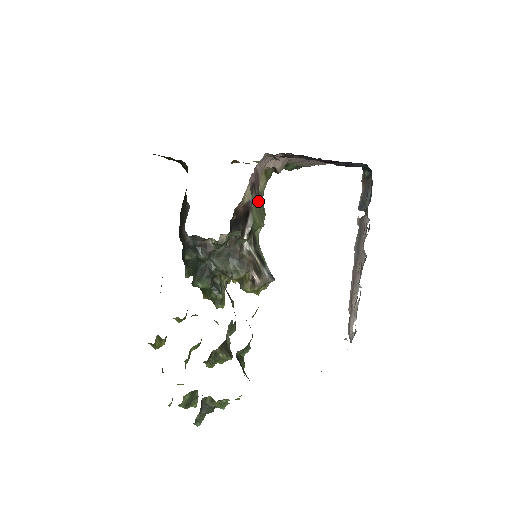
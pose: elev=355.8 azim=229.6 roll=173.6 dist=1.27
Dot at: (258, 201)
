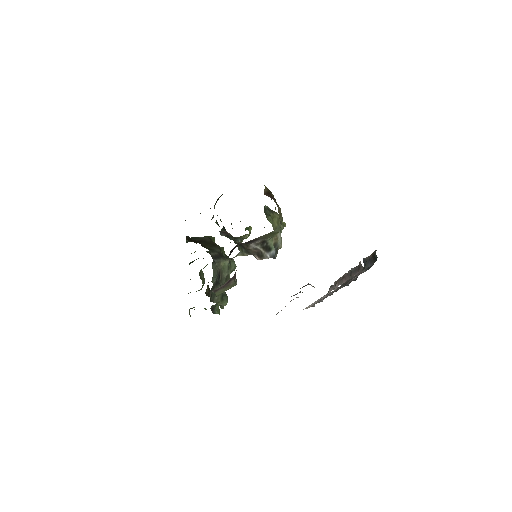
Dot at: (227, 286)
